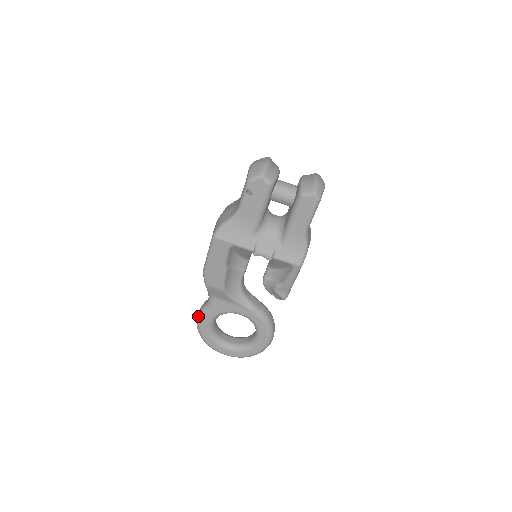
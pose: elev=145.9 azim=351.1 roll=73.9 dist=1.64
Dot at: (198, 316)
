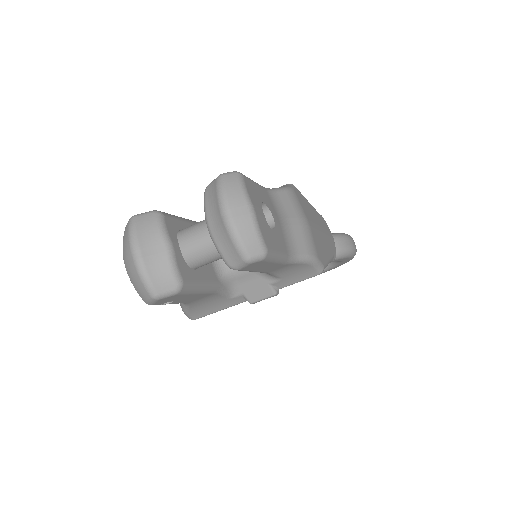
Dot at: occluded
